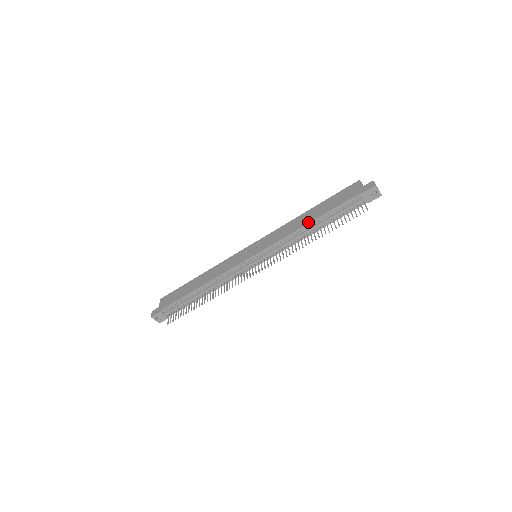
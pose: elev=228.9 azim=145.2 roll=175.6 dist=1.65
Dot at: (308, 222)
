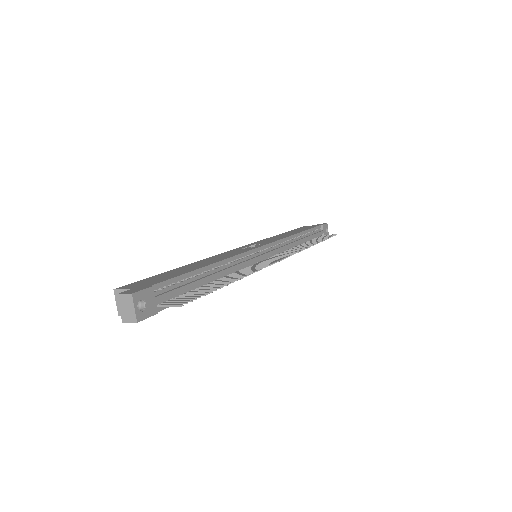
Dot at: (297, 232)
